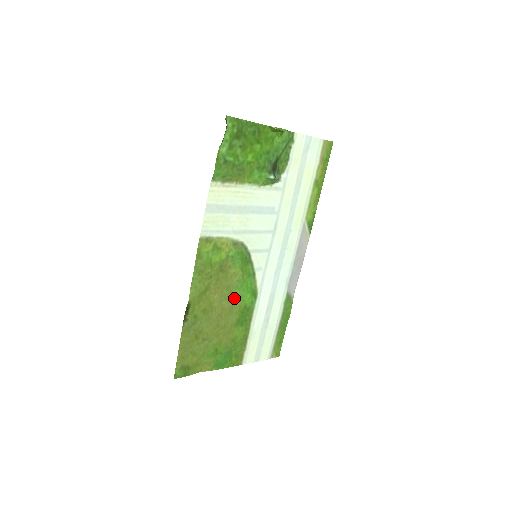
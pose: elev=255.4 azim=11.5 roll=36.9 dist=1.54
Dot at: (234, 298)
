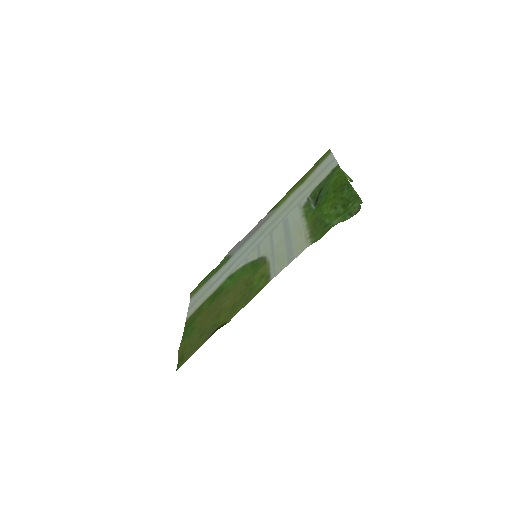
Dot at: (227, 290)
